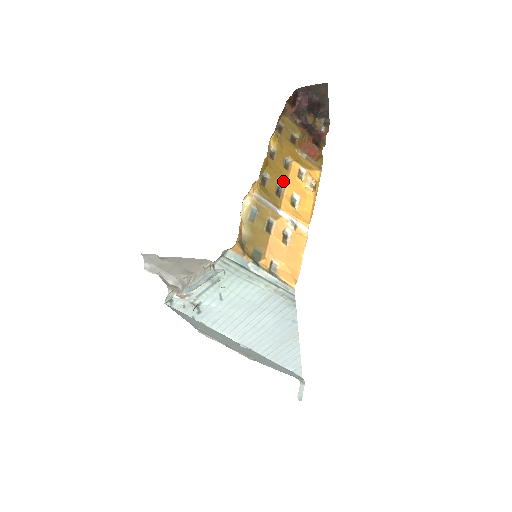
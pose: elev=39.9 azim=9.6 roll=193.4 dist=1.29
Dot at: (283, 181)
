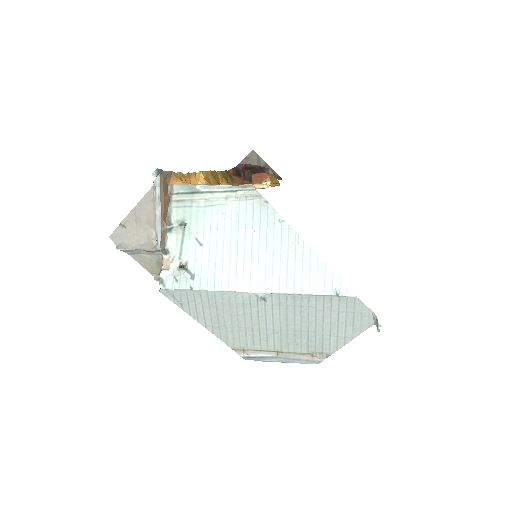
Dot at: occluded
